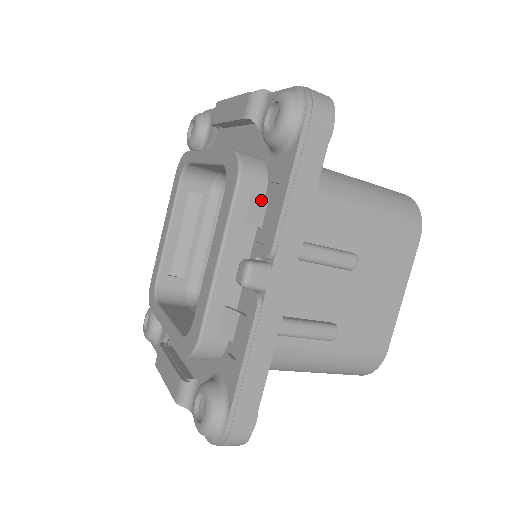
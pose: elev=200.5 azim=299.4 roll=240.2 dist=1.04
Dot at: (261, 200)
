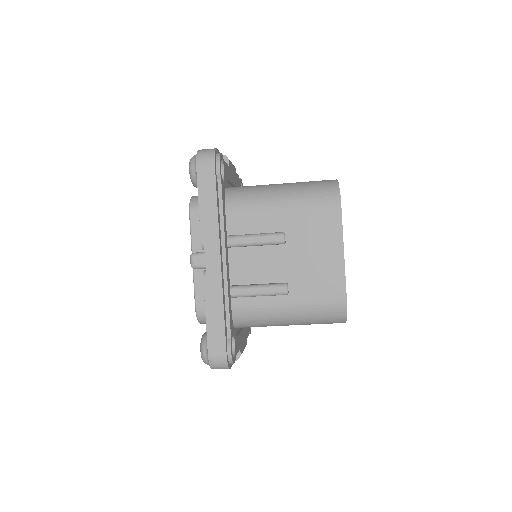
Dot at: occluded
